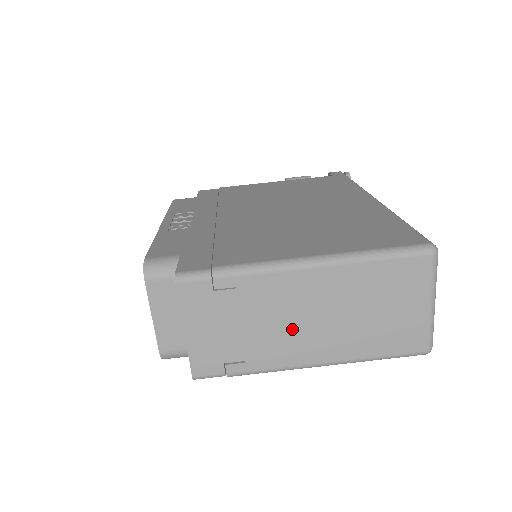
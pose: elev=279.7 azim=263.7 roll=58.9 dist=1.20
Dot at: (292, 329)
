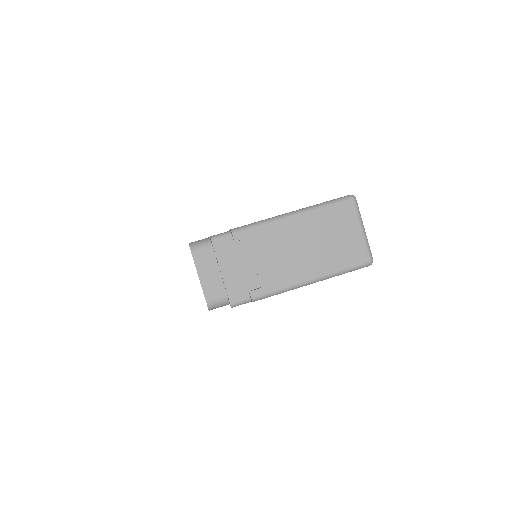
Dot at: (285, 260)
